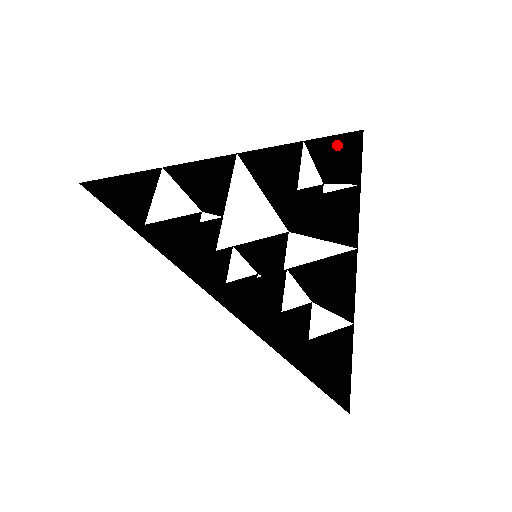
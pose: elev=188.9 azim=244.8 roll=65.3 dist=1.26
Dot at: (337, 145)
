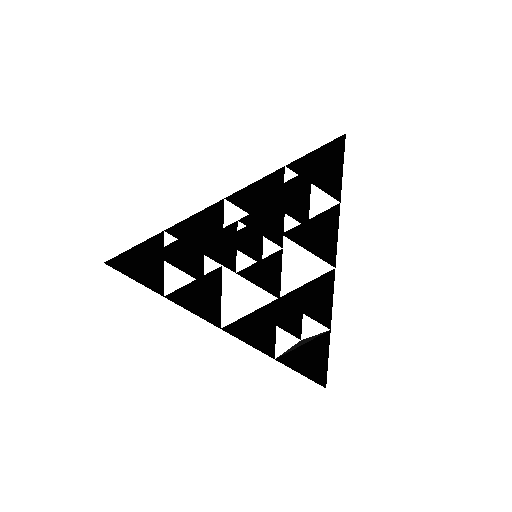
Dot at: (318, 162)
